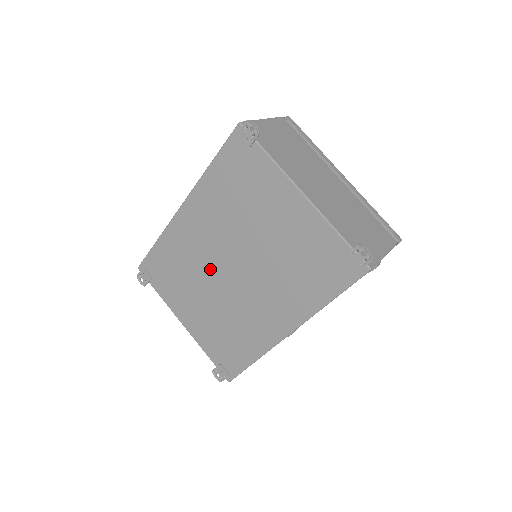
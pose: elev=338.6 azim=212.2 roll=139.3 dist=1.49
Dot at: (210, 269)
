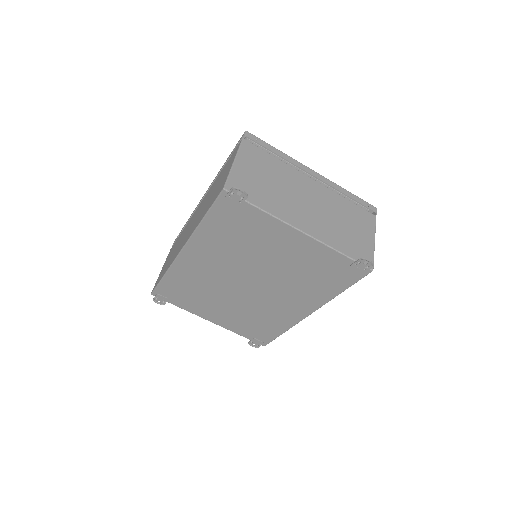
Dot at: (226, 287)
